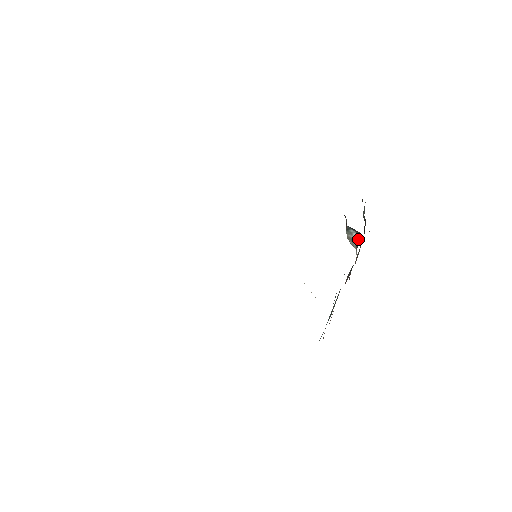
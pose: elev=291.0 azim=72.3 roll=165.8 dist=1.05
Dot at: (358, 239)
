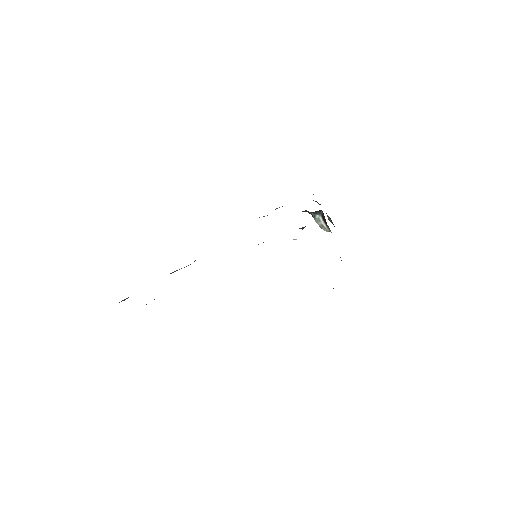
Dot at: (324, 219)
